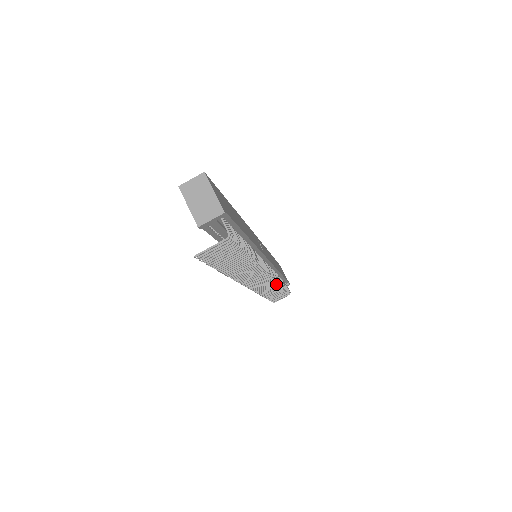
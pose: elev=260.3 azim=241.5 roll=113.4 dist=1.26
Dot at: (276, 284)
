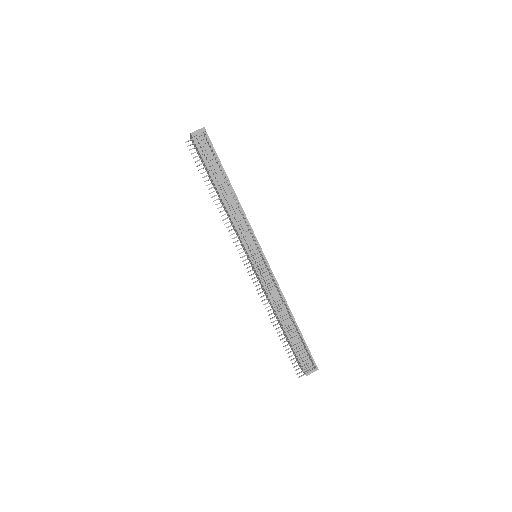
Dot at: (277, 293)
